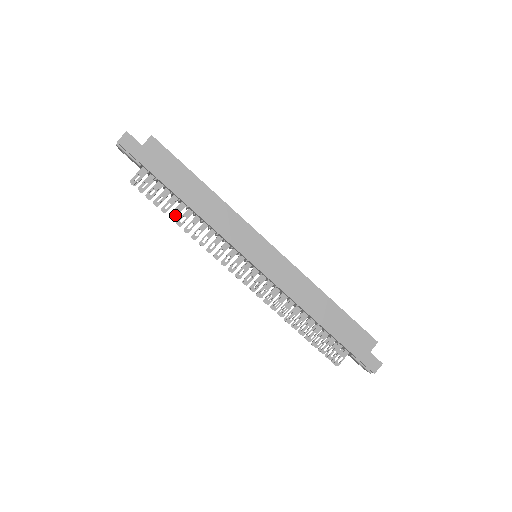
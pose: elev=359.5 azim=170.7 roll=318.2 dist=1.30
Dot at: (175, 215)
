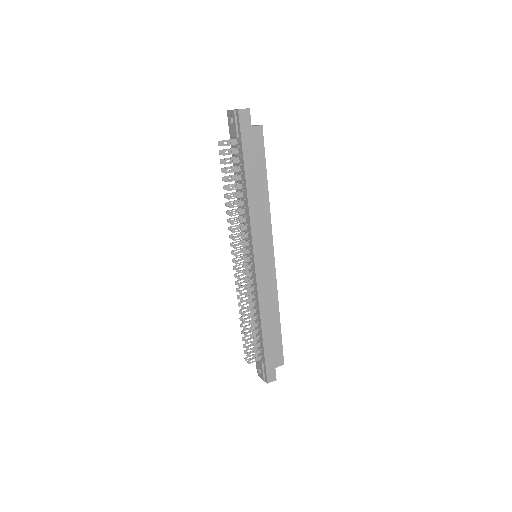
Dot at: (231, 189)
